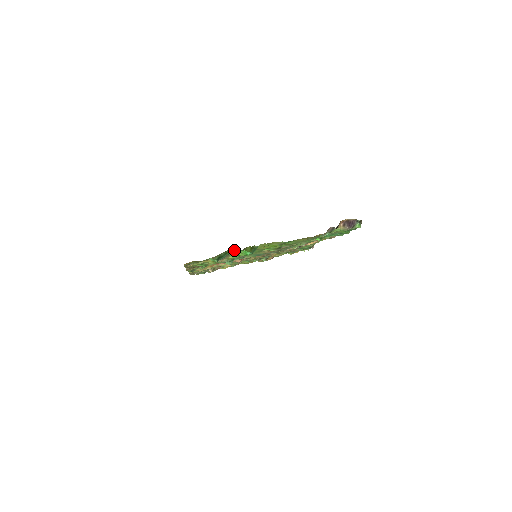
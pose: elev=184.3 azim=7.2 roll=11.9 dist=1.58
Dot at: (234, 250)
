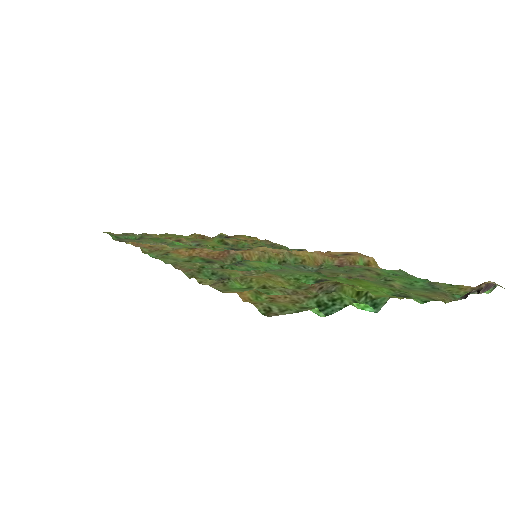
Dot at: (351, 299)
